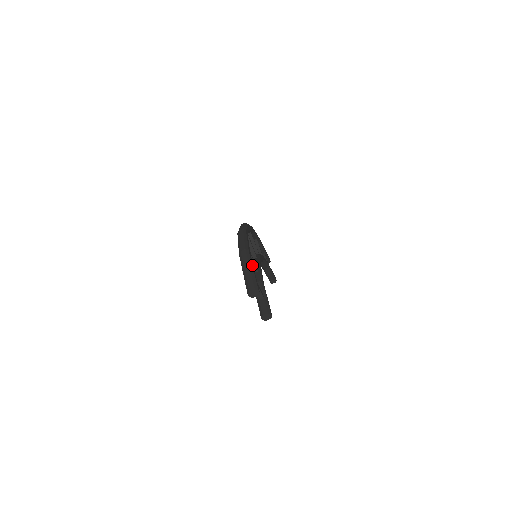
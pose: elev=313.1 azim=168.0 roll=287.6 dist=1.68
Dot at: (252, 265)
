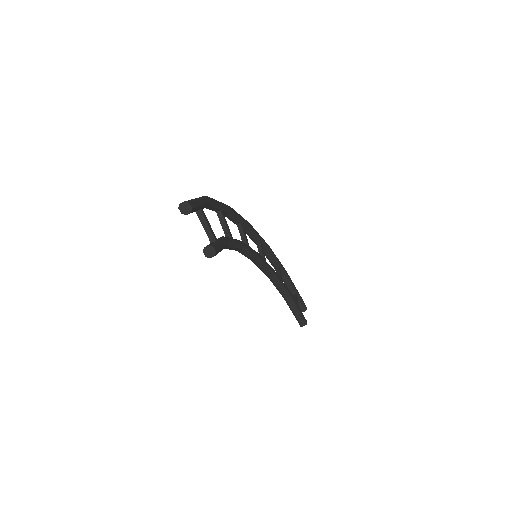
Dot at: (202, 199)
